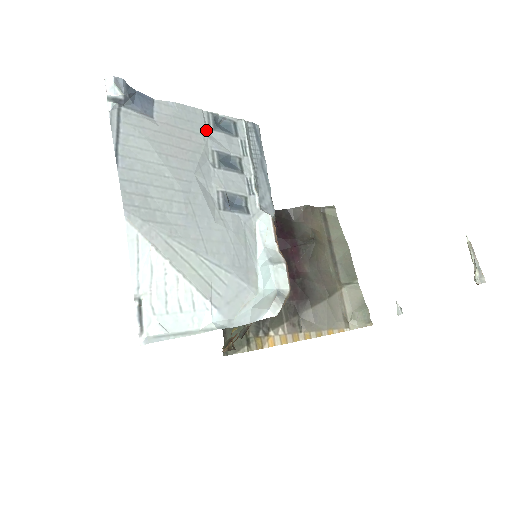
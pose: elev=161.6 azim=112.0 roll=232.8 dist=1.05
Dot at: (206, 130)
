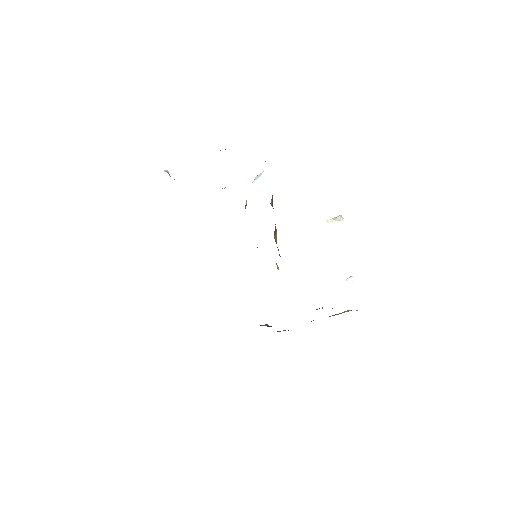
Dot at: occluded
